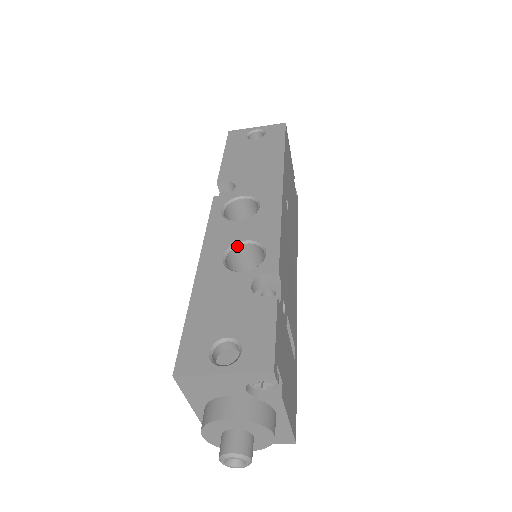
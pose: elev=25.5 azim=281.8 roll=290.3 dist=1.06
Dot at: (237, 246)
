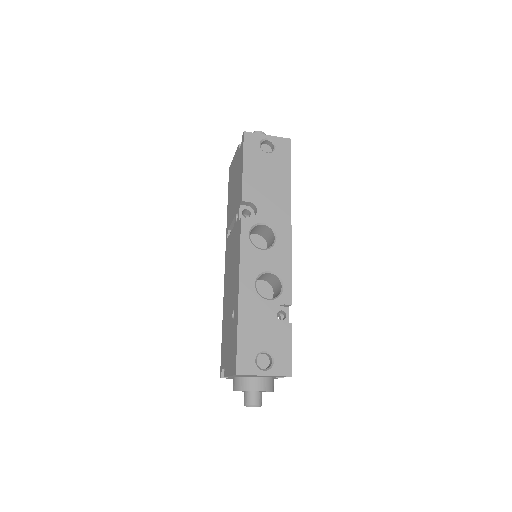
Dot at: (263, 274)
